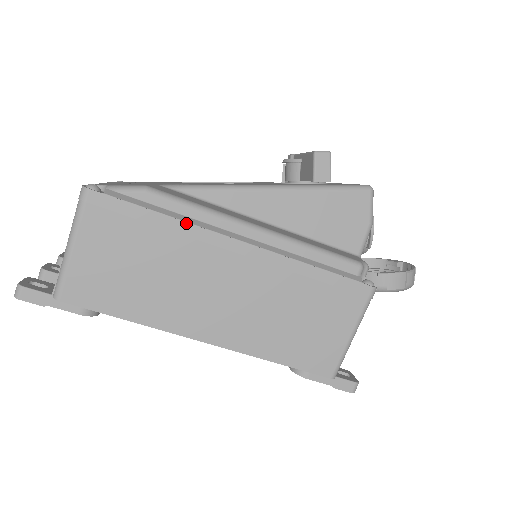
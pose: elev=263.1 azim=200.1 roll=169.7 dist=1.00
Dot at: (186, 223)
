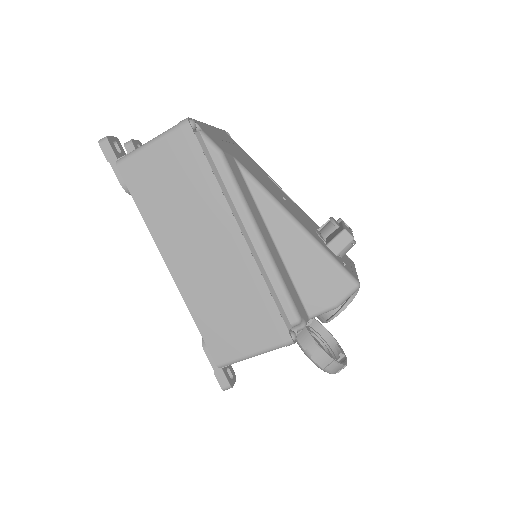
Dot at: (222, 193)
